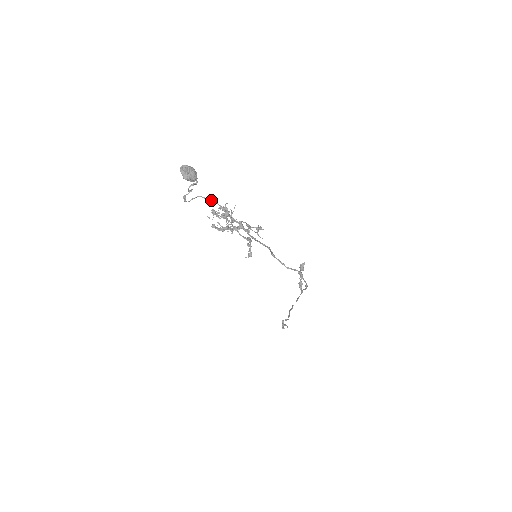
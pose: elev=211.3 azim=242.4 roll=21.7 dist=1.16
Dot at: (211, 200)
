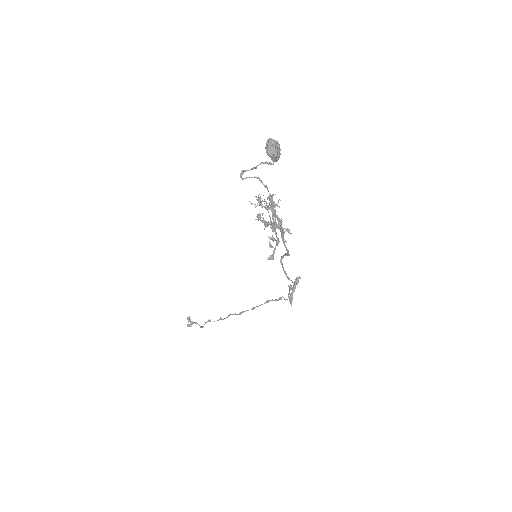
Dot at: (266, 186)
